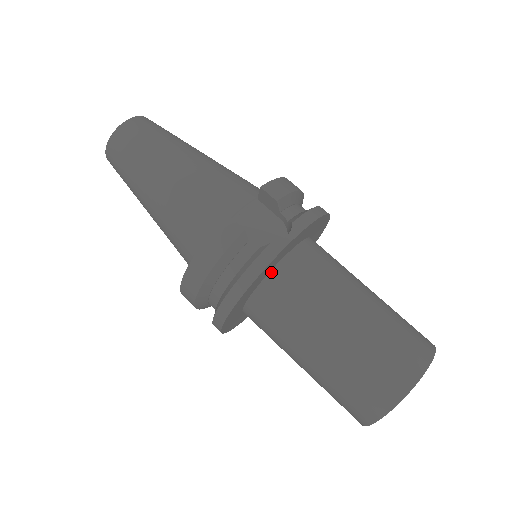
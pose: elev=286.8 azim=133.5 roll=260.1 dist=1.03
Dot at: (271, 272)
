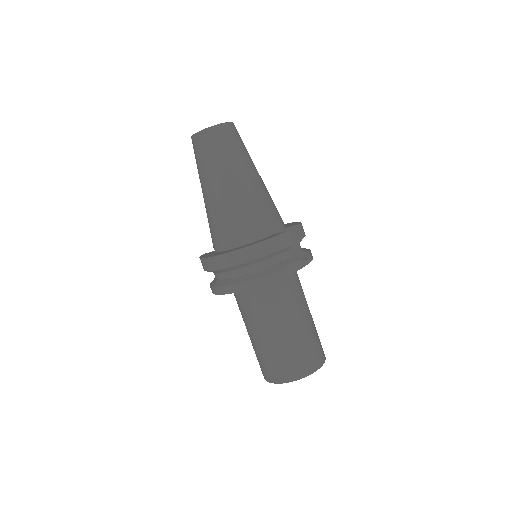
Dot at: occluded
